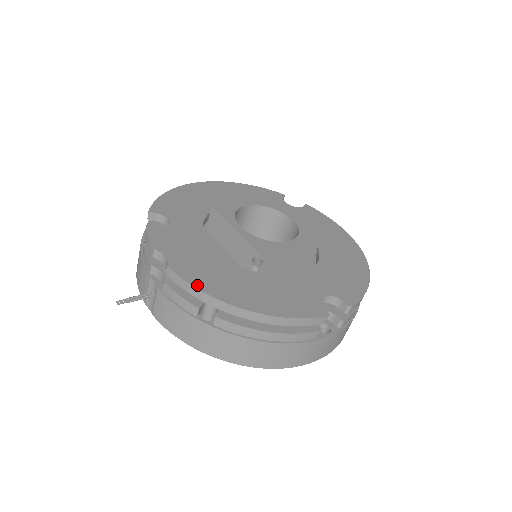
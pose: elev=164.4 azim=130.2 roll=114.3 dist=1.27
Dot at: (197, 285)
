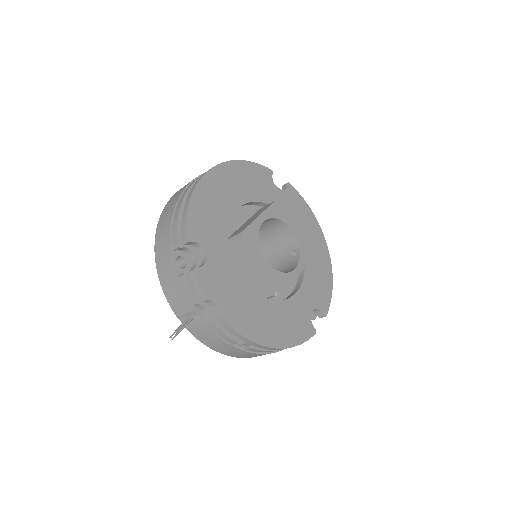
Dot at: (245, 334)
